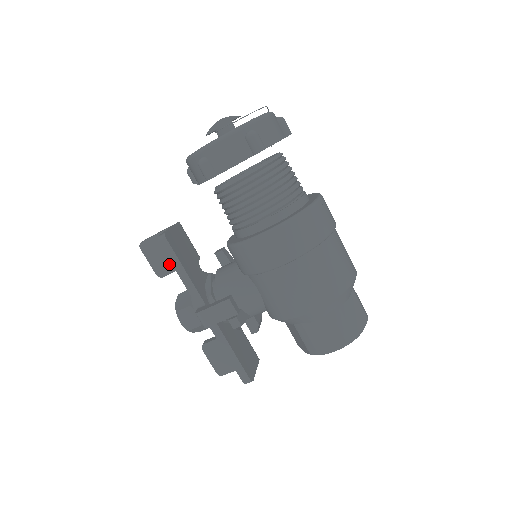
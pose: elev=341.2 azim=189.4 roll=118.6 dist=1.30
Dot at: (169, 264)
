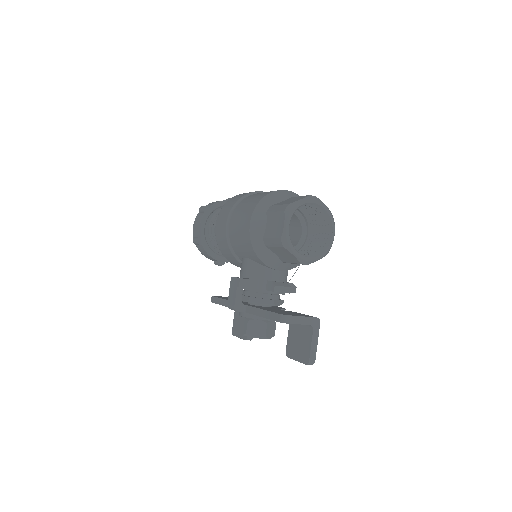
Dot at: occluded
